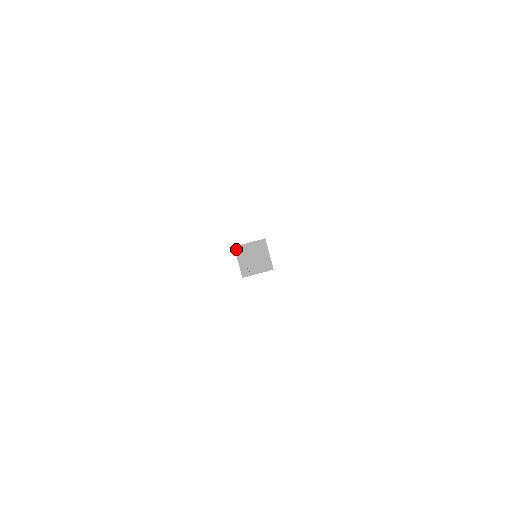
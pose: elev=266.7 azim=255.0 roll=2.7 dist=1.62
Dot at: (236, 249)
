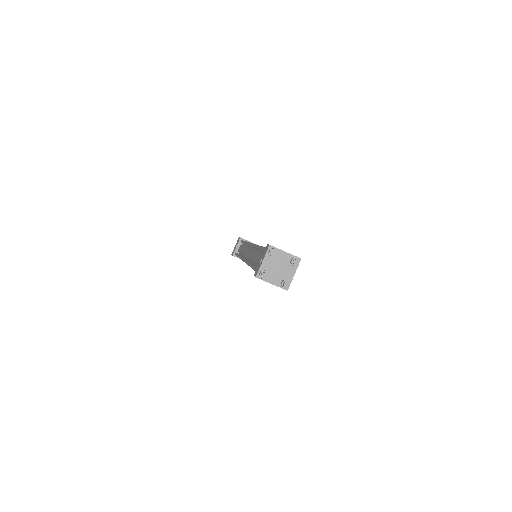
Dot at: (271, 249)
